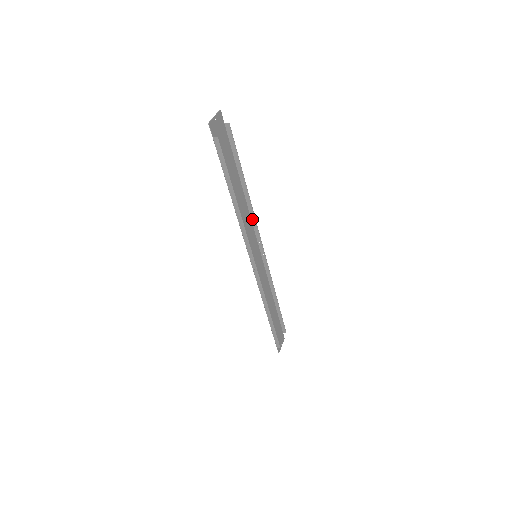
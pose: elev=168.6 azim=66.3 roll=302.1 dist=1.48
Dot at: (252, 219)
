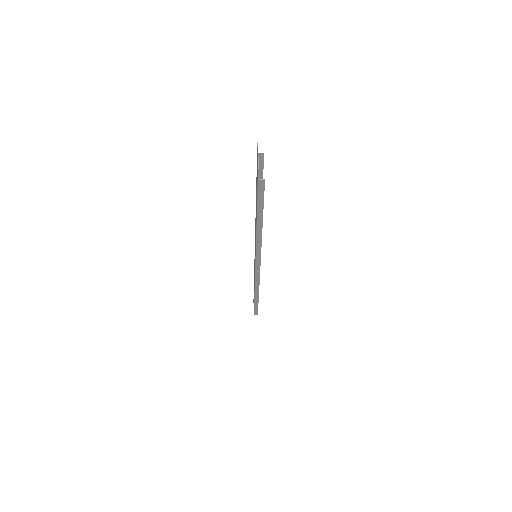
Dot at: occluded
